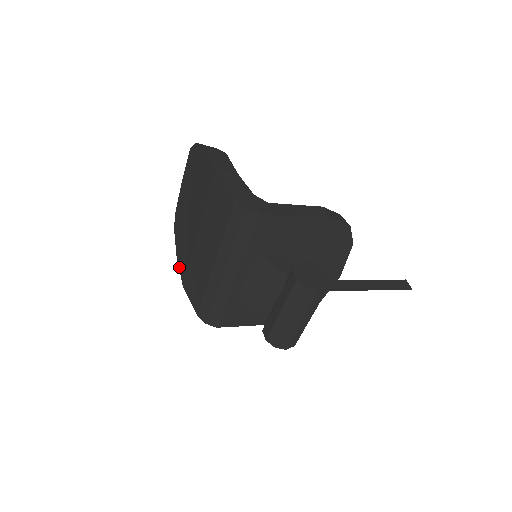
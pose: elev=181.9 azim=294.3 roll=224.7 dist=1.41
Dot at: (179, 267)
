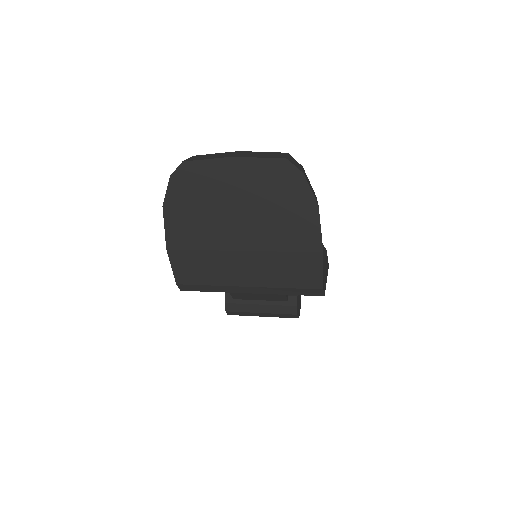
Dot at: (166, 225)
